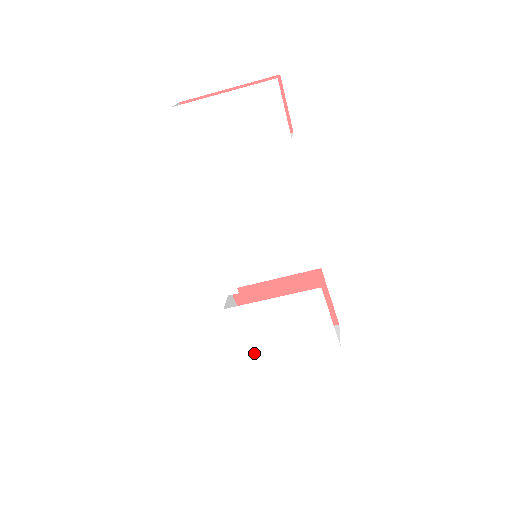
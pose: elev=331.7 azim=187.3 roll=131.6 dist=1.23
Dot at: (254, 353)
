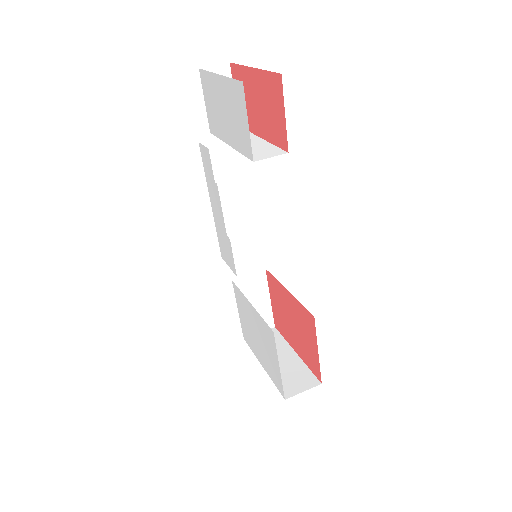
Dot at: (246, 335)
